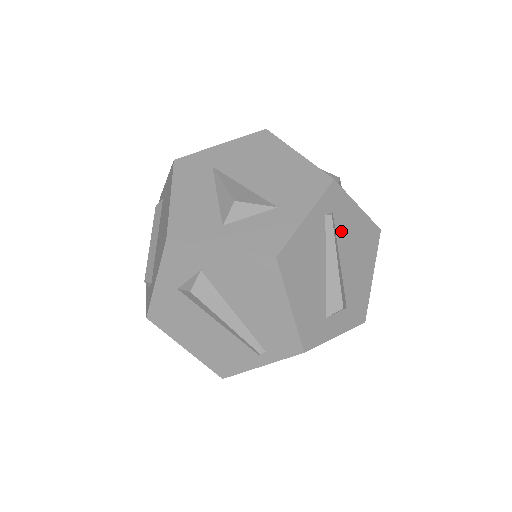
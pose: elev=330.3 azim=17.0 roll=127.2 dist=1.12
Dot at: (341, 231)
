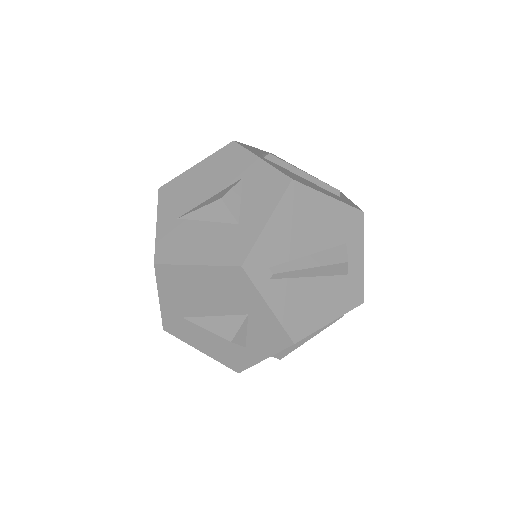
Dot at: (286, 253)
